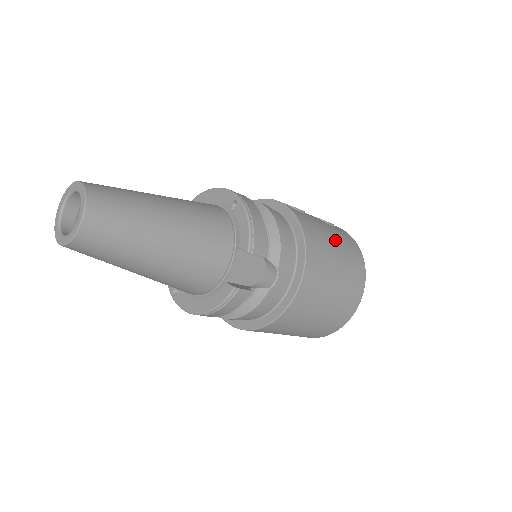
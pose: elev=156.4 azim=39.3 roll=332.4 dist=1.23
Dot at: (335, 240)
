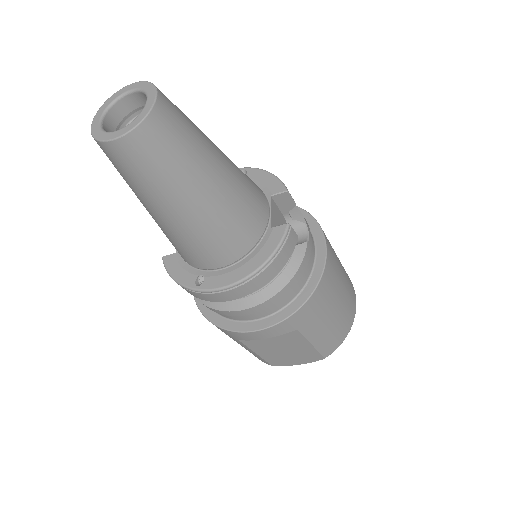
Dot at: occluded
